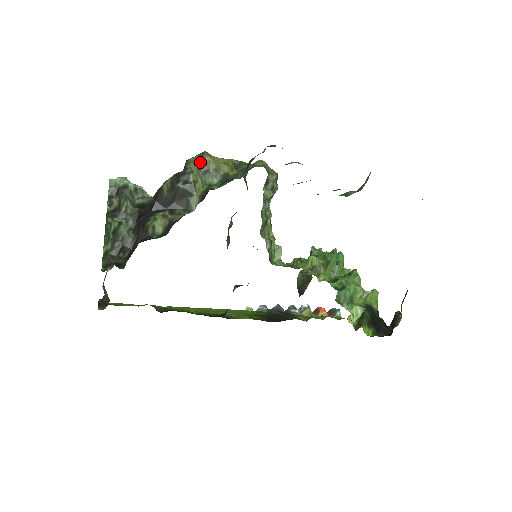
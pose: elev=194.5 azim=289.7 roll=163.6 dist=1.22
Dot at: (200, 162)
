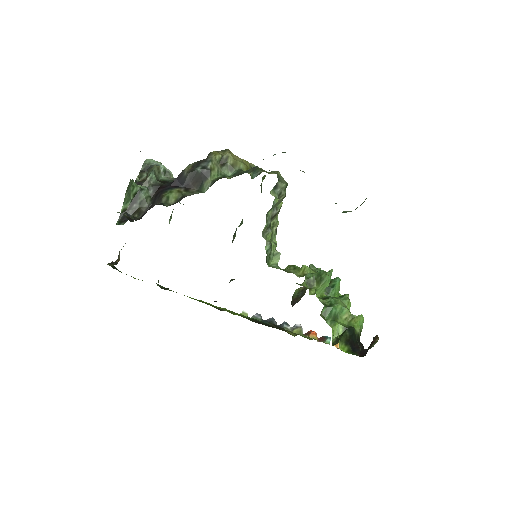
Dot at: (221, 156)
